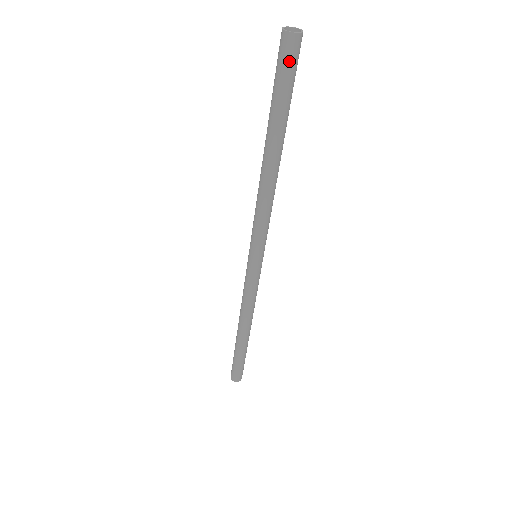
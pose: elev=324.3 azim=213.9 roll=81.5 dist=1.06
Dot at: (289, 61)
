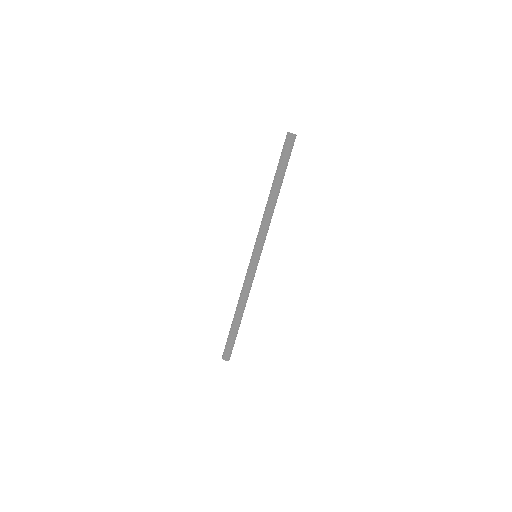
Dot at: (287, 145)
